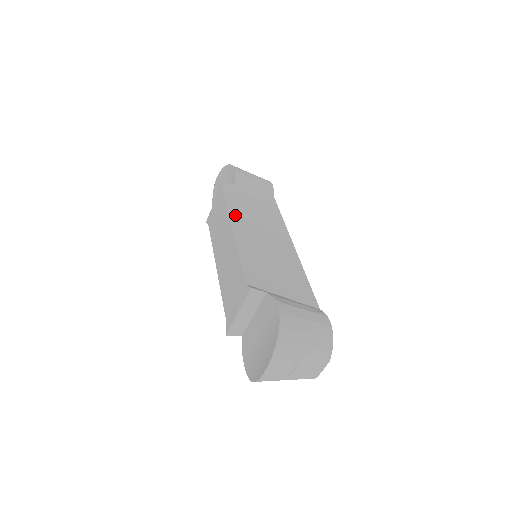
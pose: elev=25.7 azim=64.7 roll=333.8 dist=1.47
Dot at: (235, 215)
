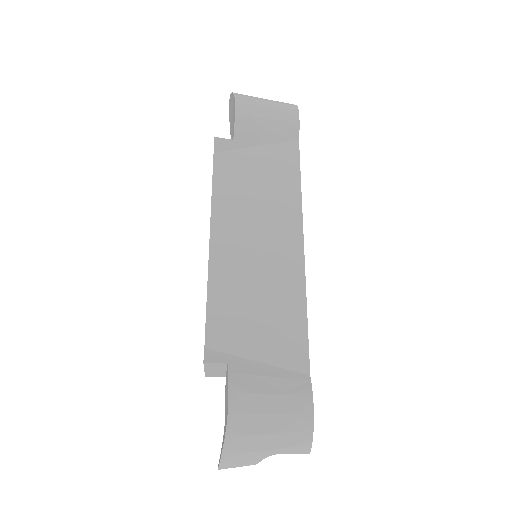
Dot at: (221, 205)
